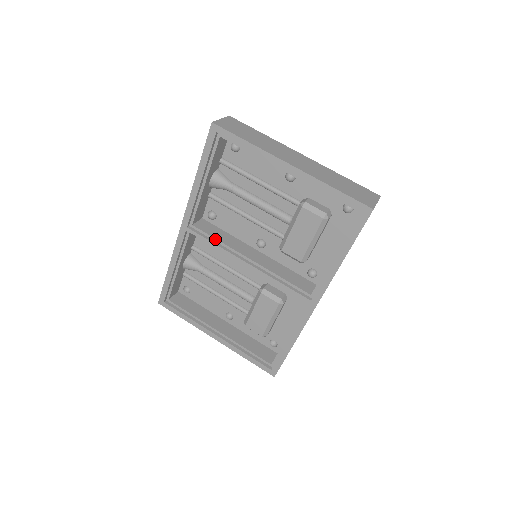
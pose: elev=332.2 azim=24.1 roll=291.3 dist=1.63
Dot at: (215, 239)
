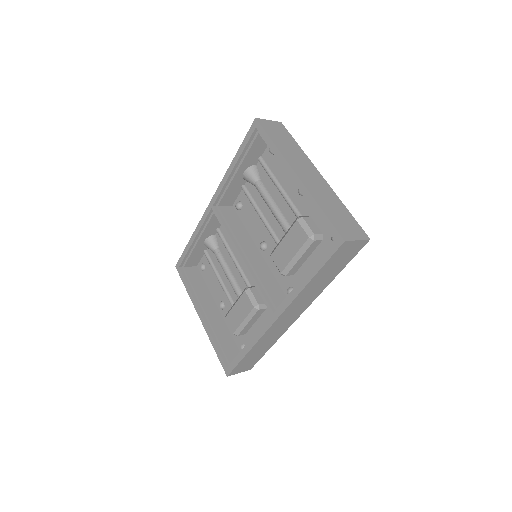
Dot at: (228, 225)
